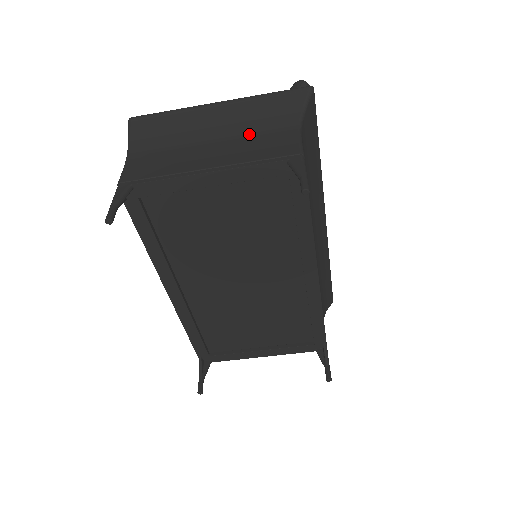
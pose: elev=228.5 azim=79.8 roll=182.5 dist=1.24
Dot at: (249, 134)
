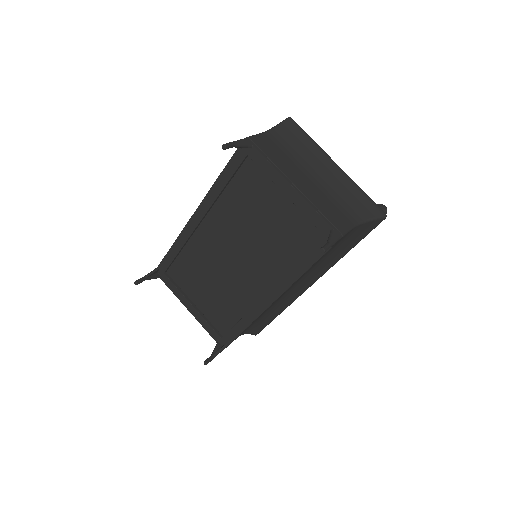
Dot at: (332, 196)
